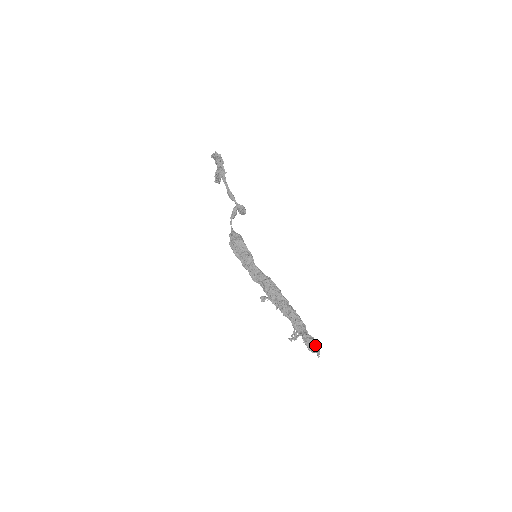
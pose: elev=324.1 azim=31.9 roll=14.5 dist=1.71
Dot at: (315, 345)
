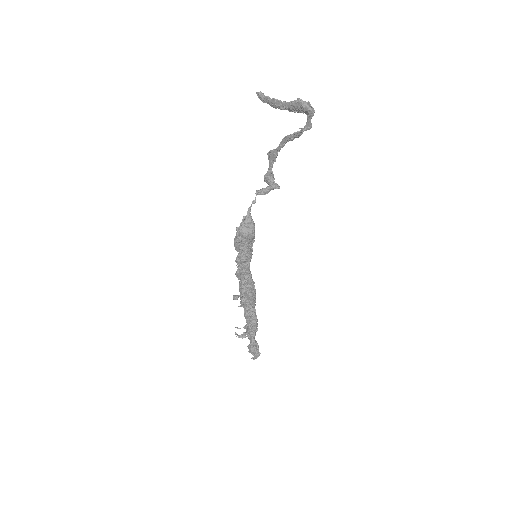
Dot at: occluded
